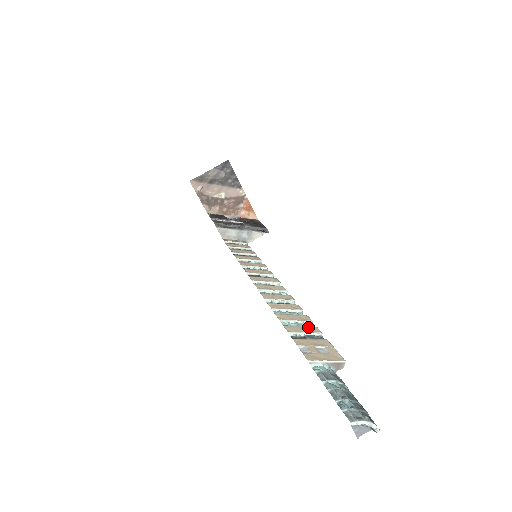
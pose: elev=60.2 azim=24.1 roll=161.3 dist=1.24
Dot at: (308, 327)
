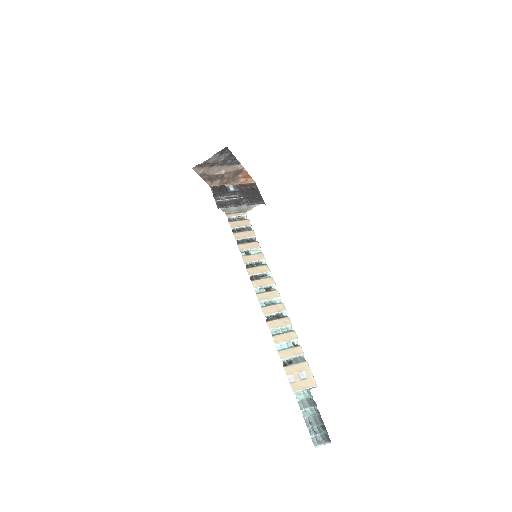
Dot at: (295, 349)
